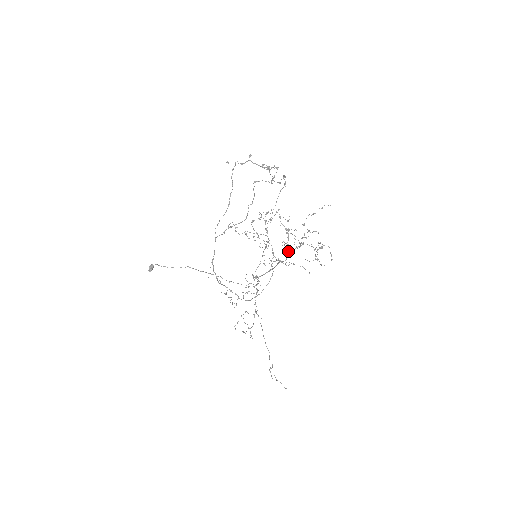
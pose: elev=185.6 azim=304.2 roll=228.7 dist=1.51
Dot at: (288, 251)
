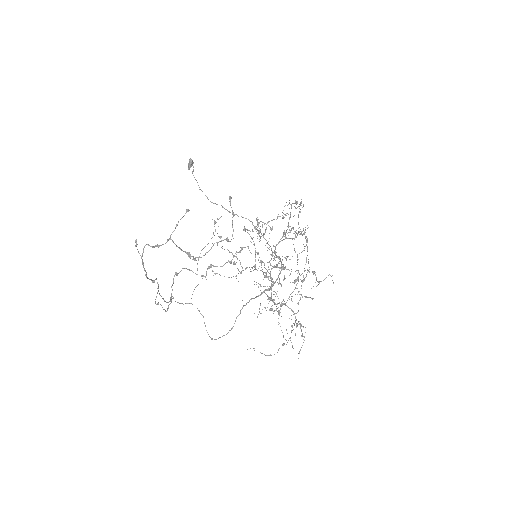
Dot at: (269, 298)
